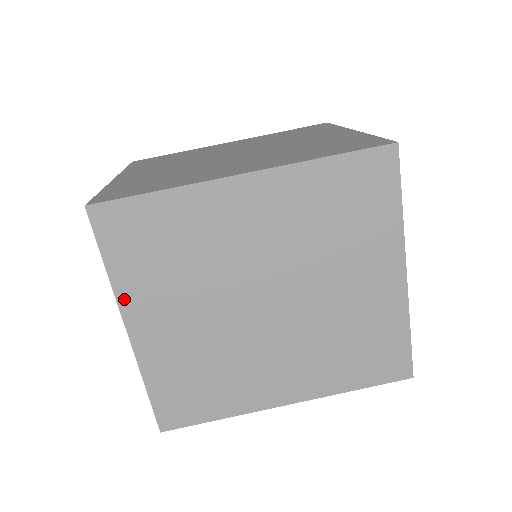
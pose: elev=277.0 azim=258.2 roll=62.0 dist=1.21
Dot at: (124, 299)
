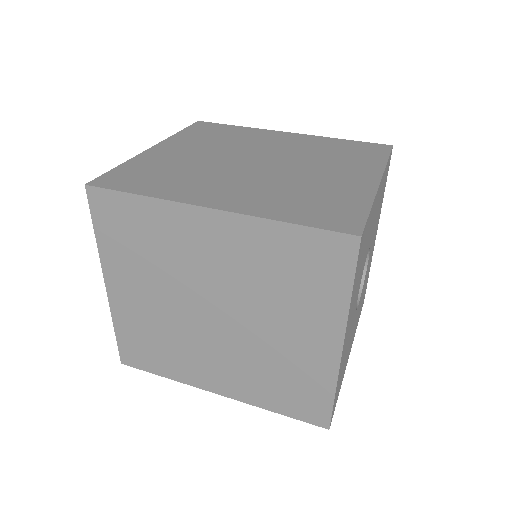
Dot at: (106, 263)
